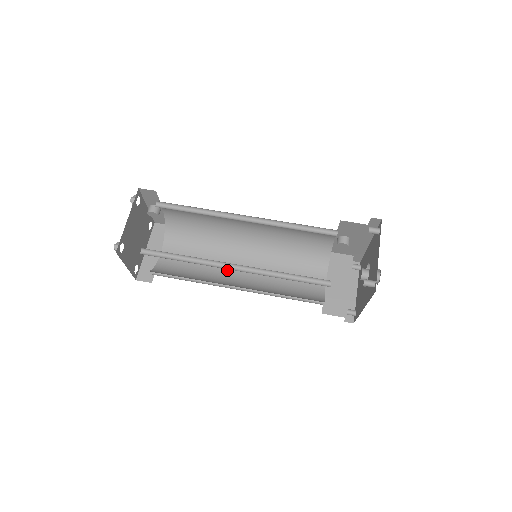
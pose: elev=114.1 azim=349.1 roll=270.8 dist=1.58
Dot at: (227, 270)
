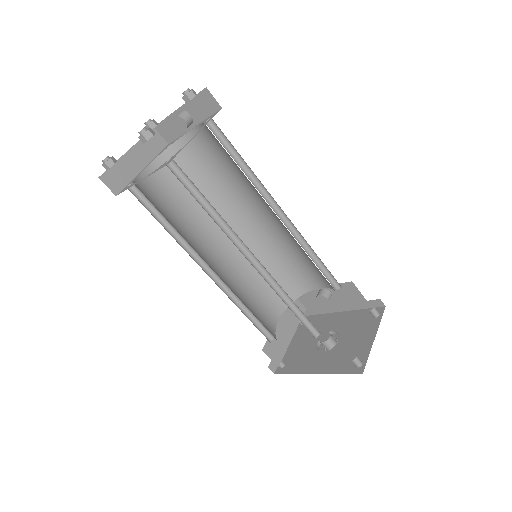
Dot at: (204, 244)
